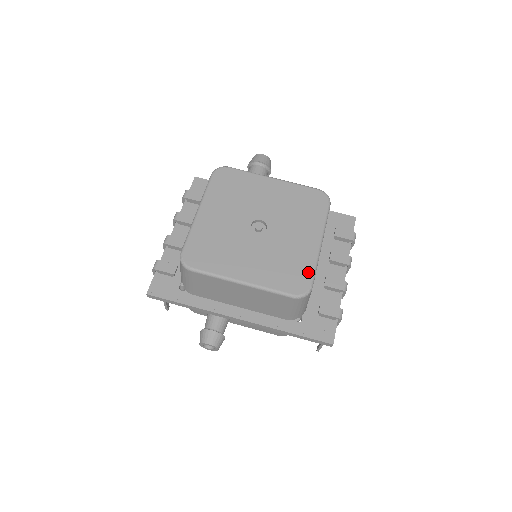
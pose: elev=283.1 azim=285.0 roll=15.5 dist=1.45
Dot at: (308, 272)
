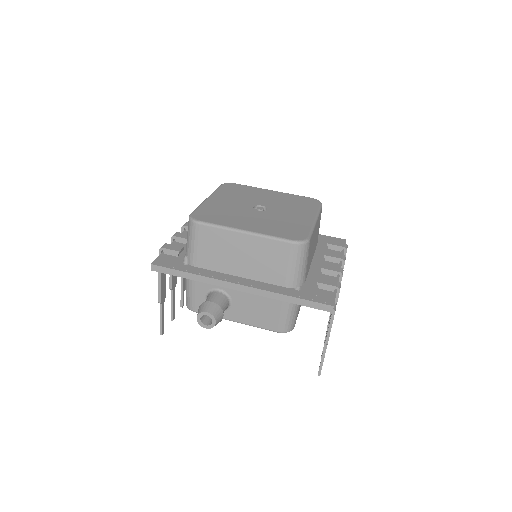
Dot at: (305, 231)
